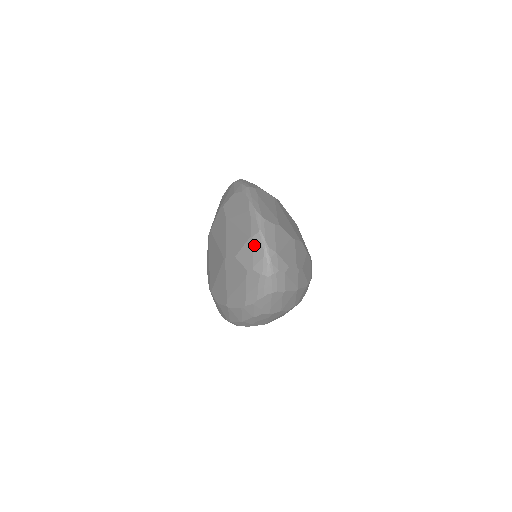
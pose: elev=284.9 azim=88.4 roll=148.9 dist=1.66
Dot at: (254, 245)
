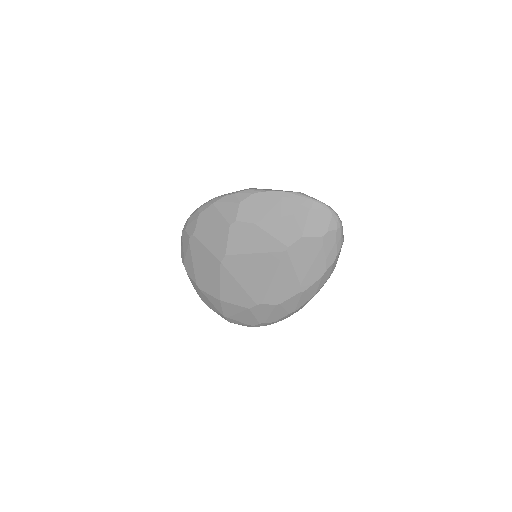
Dot at: (318, 213)
